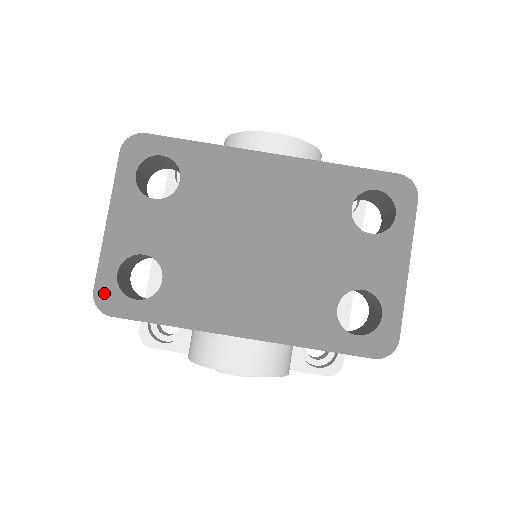
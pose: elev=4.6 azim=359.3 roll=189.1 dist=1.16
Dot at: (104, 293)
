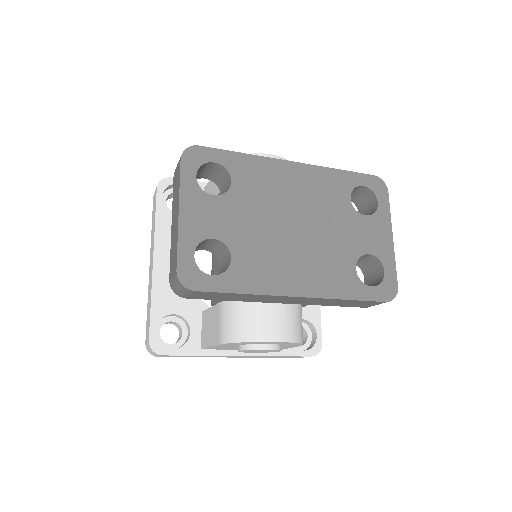
Dot at: (186, 272)
